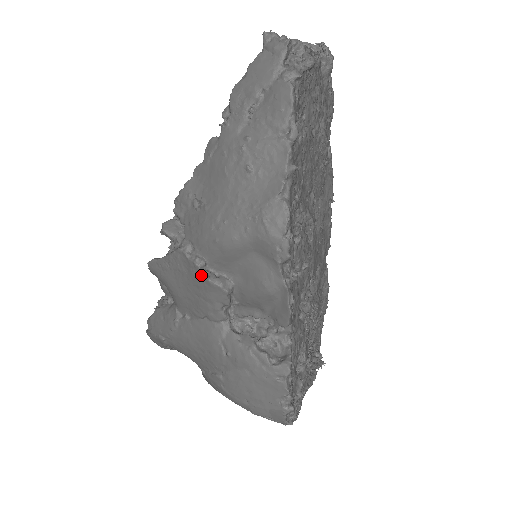
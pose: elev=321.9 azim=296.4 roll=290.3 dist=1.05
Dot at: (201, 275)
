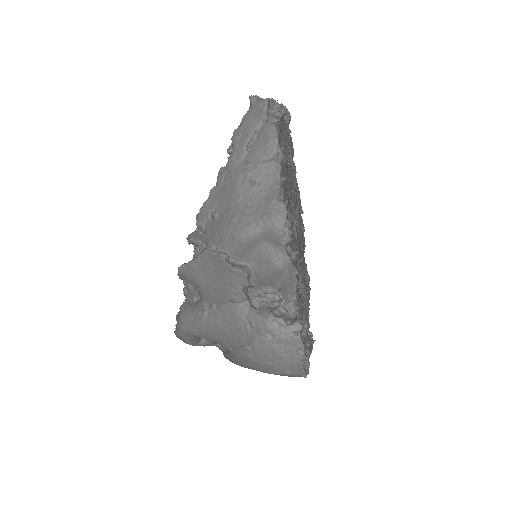
Dot at: (226, 265)
